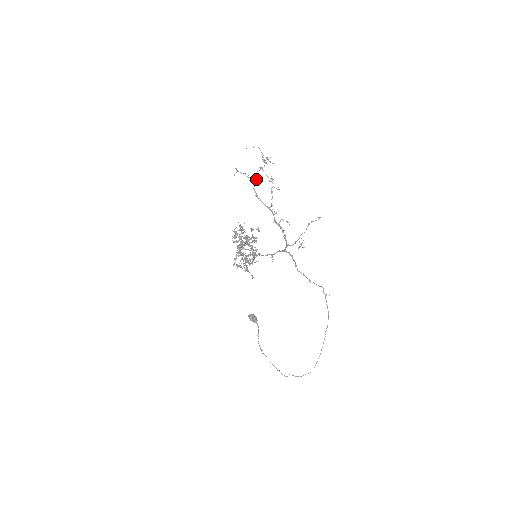
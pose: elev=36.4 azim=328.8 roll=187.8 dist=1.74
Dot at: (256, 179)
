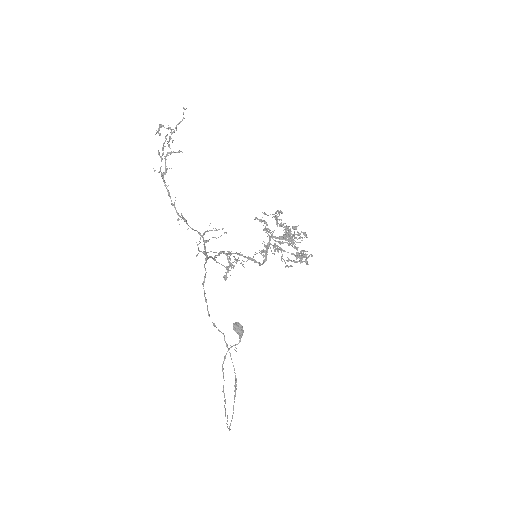
Dot at: (167, 152)
